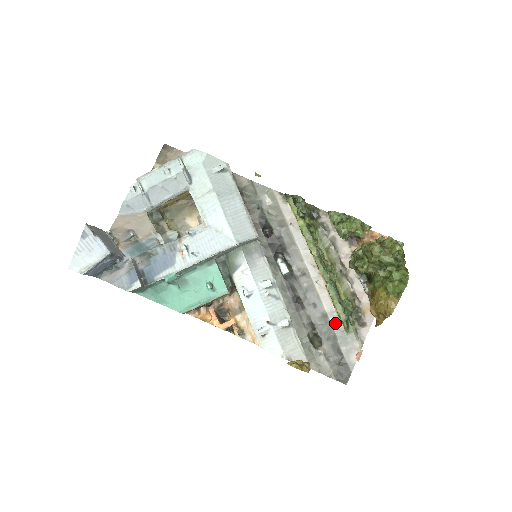
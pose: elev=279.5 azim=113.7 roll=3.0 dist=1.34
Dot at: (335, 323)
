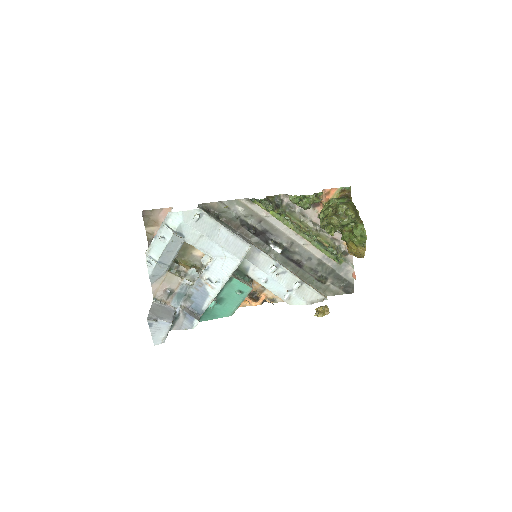
Dot at: (329, 262)
